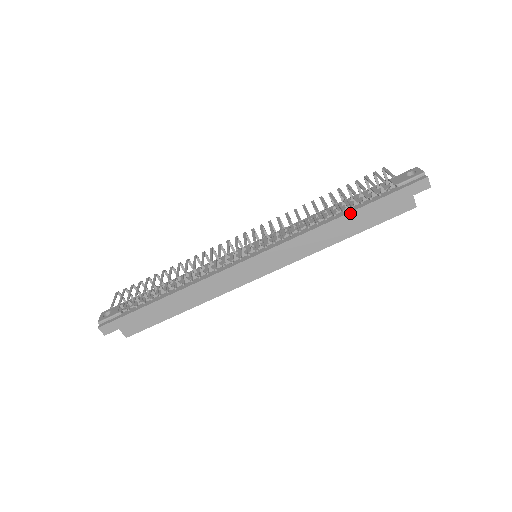
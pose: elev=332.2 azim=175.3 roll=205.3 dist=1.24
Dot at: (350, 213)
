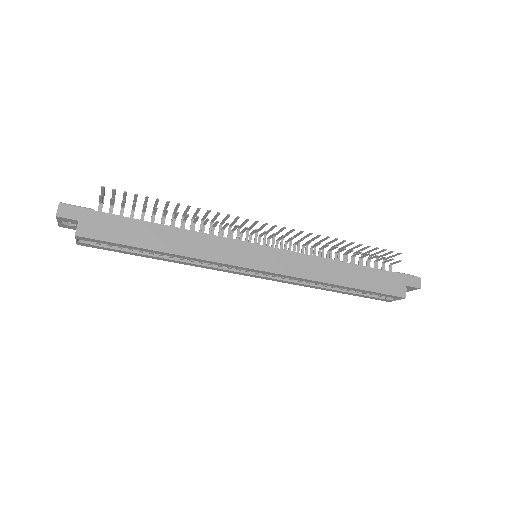
Dot at: (356, 265)
